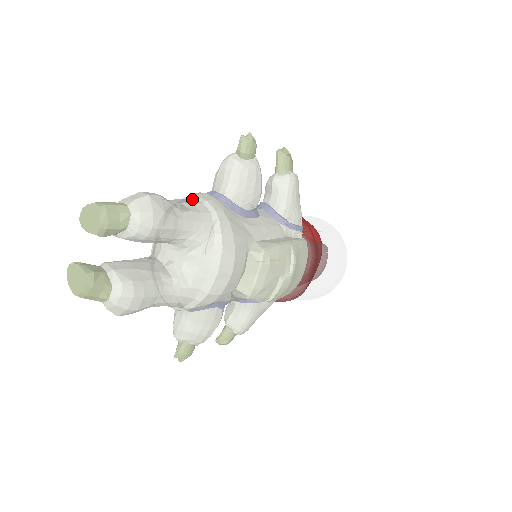
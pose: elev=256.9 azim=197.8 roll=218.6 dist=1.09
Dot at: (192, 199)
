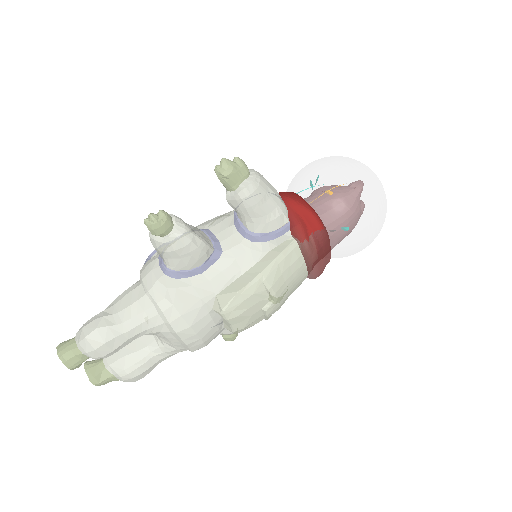
Dot at: (140, 285)
